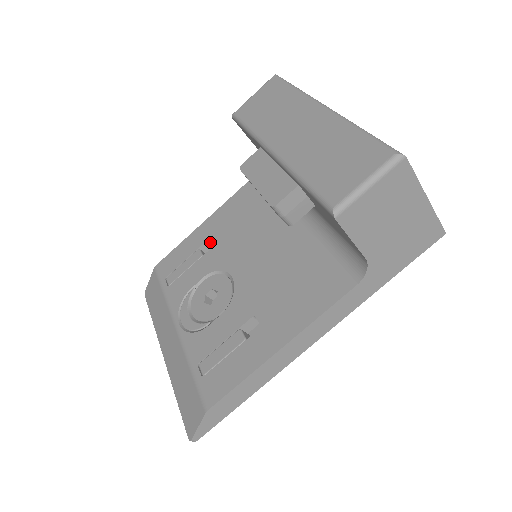
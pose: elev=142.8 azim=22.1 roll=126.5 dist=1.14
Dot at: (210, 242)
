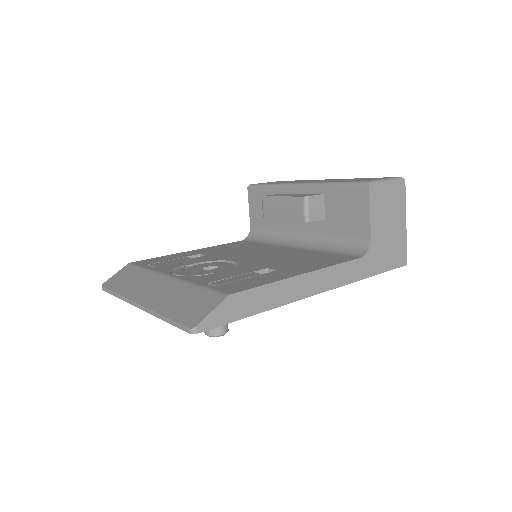
Dot at: occluded
